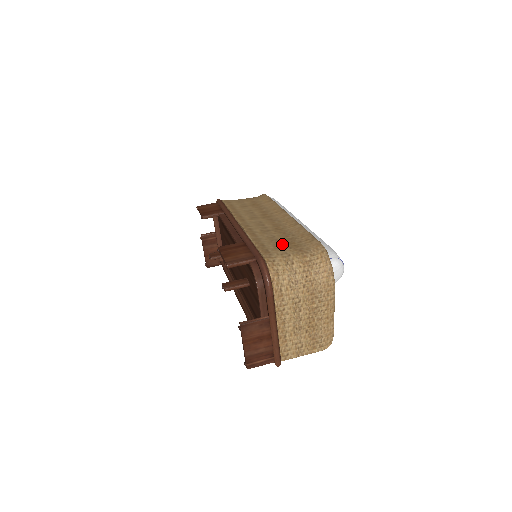
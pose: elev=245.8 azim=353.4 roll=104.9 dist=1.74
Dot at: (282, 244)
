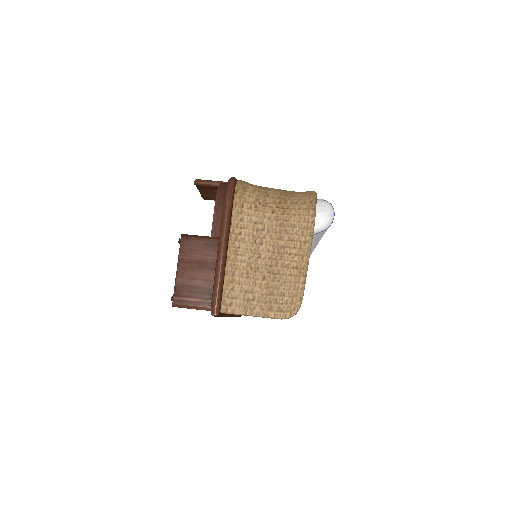
Dot at: occluded
